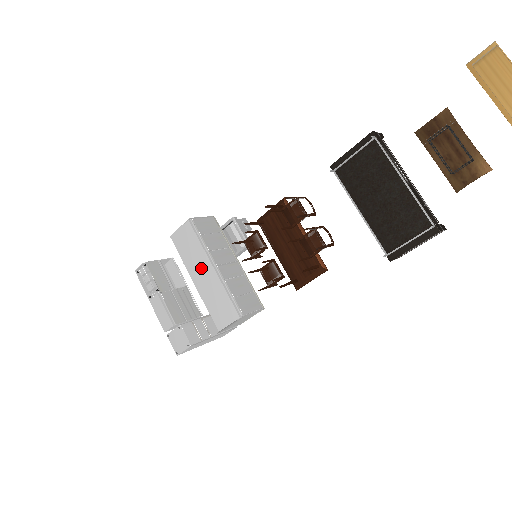
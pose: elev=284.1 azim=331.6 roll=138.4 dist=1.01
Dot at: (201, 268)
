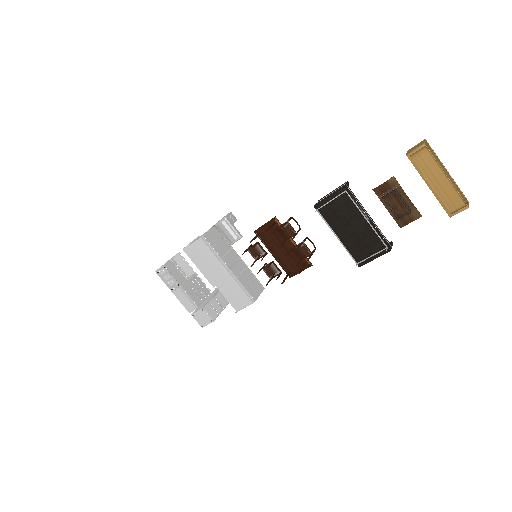
Dot at: (216, 271)
